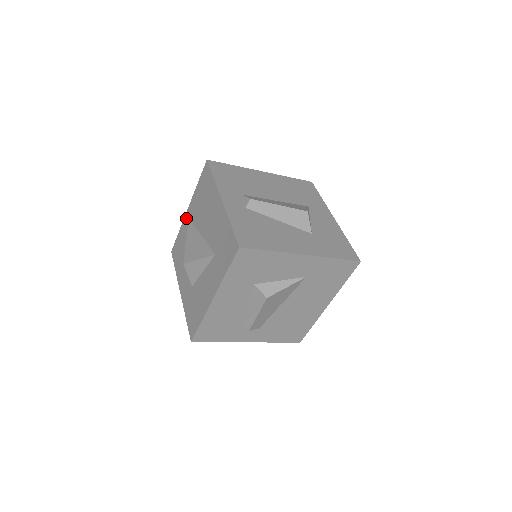
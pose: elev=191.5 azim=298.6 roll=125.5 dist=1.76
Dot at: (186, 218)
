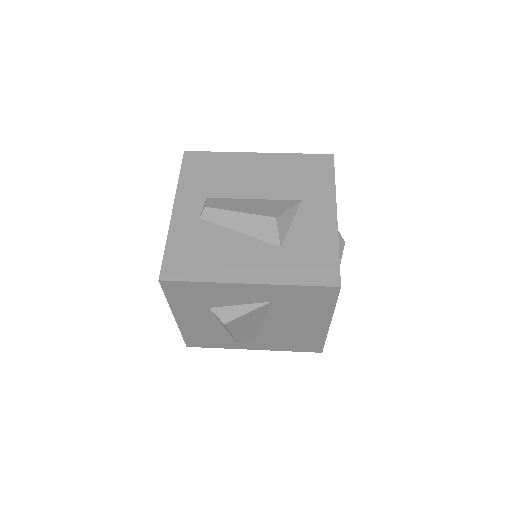
Dot at: occluded
